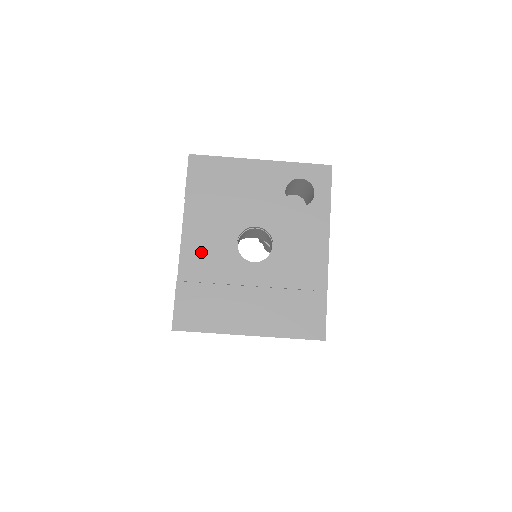
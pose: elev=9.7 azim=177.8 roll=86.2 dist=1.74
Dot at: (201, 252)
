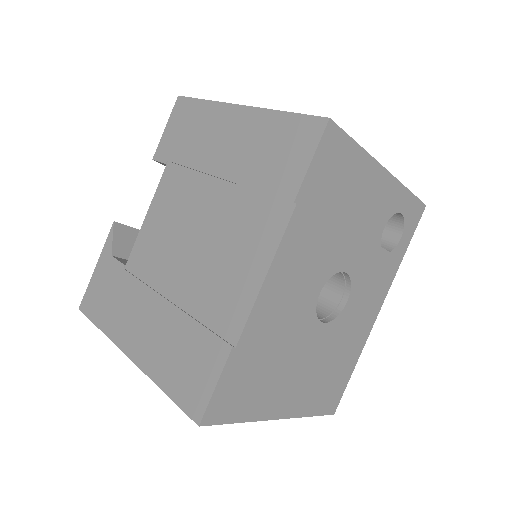
Dot at: (280, 302)
